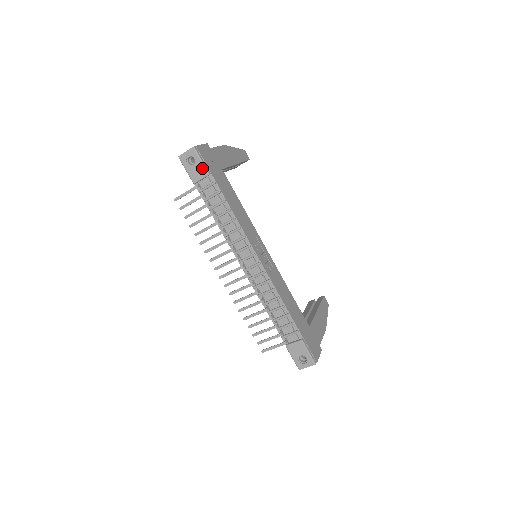
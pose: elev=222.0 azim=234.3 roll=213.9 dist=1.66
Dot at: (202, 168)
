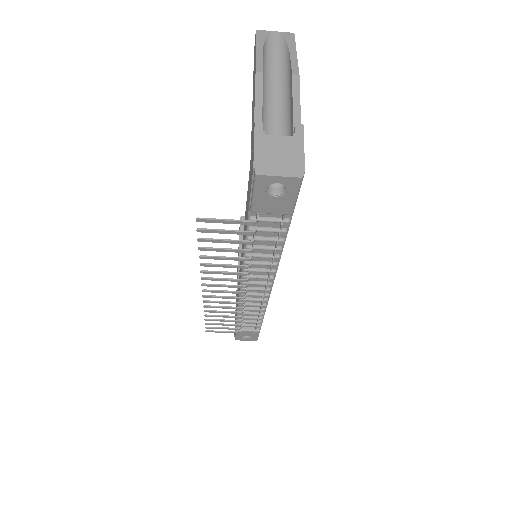
Dot at: (288, 205)
